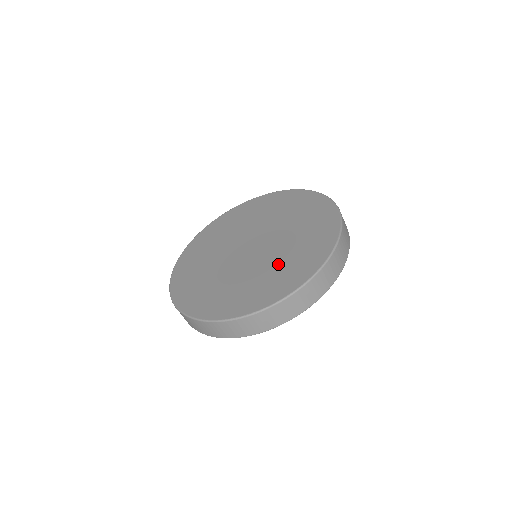
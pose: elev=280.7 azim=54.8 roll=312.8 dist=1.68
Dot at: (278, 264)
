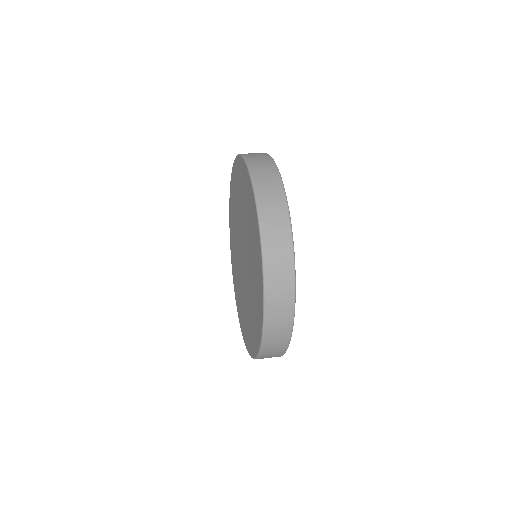
Dot at: (252, 267)
